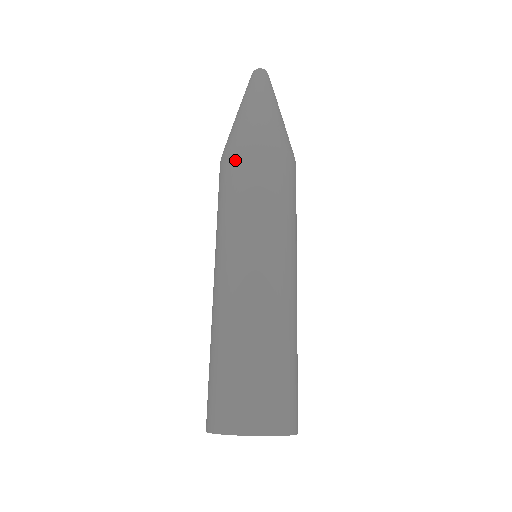
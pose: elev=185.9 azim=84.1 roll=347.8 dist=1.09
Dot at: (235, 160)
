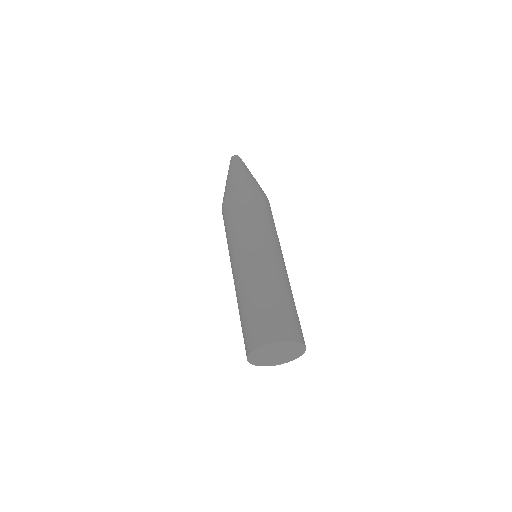
Dot at: (244, 197)
